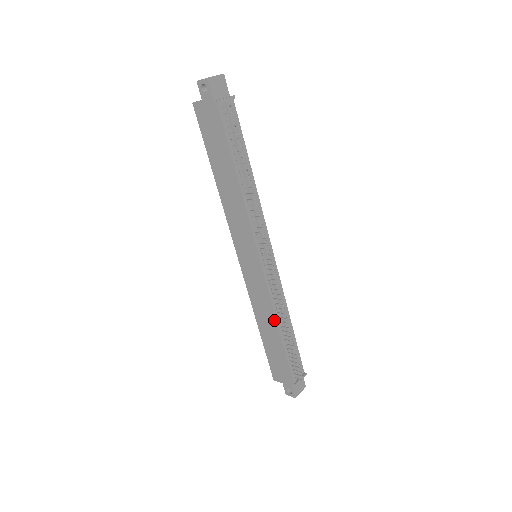
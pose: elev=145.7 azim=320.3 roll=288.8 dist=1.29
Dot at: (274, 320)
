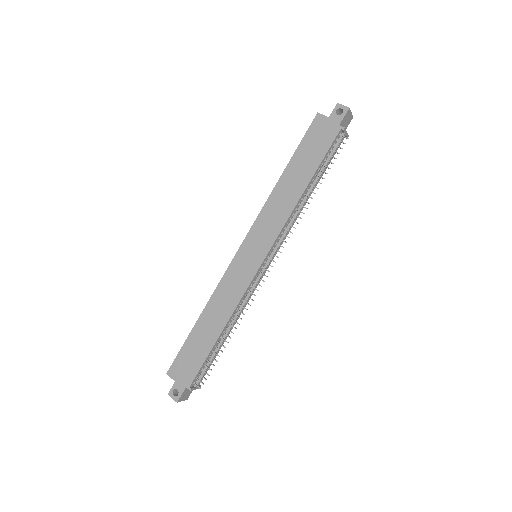
Dot at: (227, 318)
